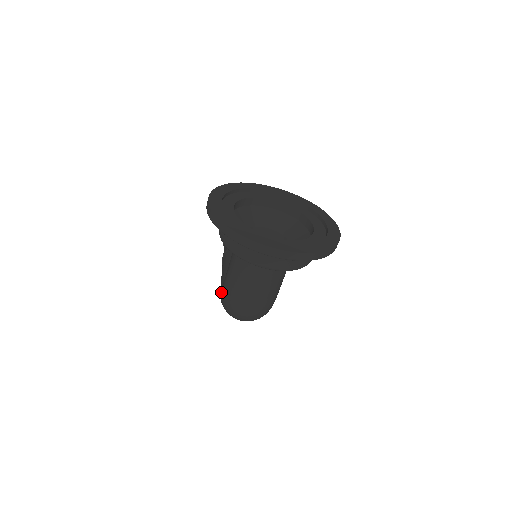
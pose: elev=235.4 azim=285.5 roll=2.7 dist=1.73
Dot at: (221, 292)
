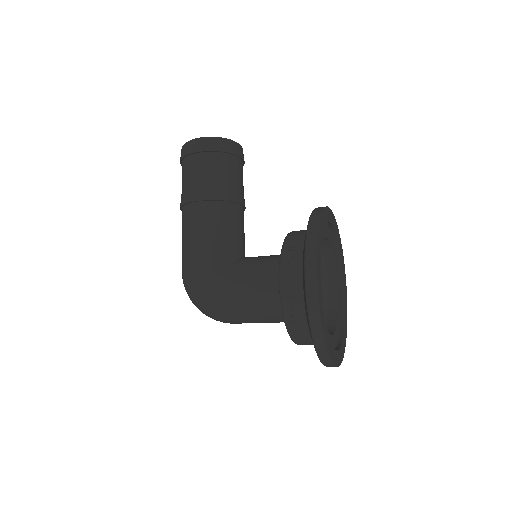
Dot at: (205, 289)
